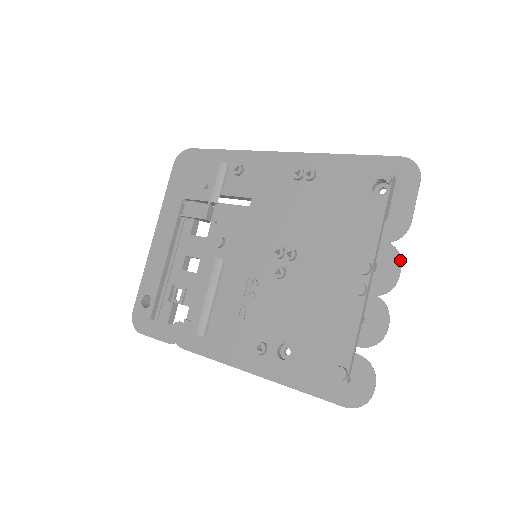
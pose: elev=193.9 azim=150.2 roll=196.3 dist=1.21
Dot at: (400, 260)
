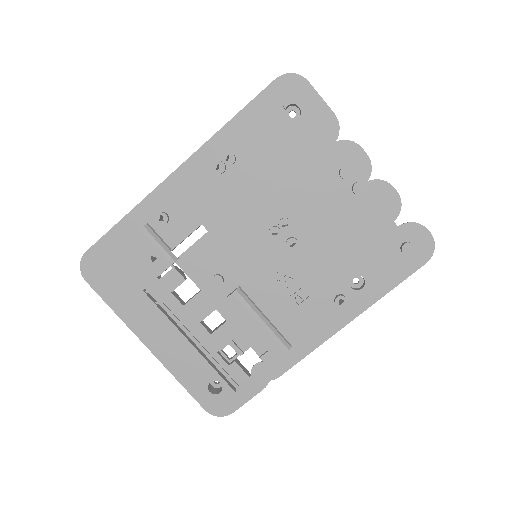
Dot at: (356, 144)
